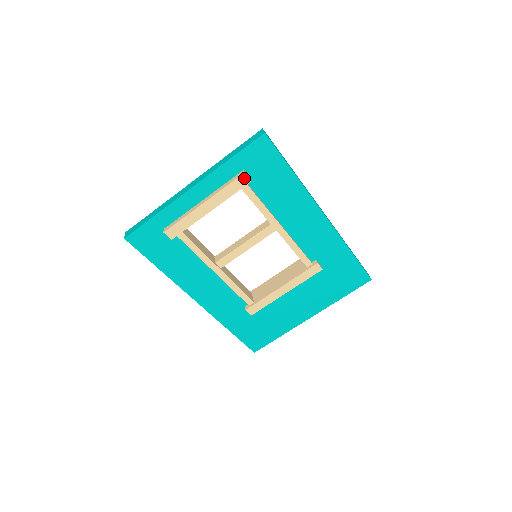
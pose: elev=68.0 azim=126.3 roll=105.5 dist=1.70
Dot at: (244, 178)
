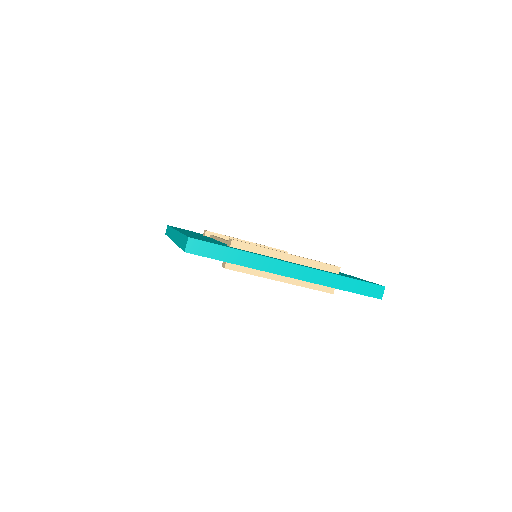
Dot at: (328, 292)
